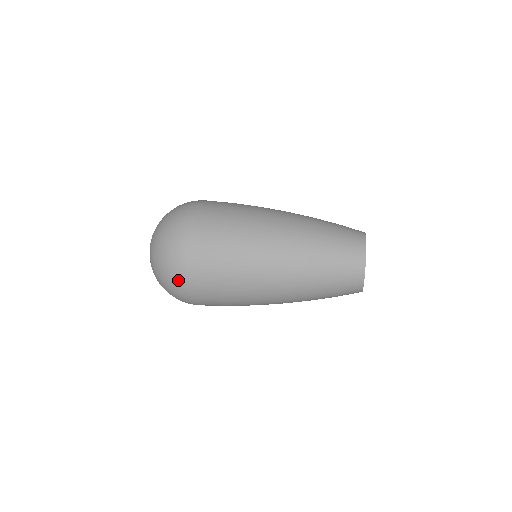
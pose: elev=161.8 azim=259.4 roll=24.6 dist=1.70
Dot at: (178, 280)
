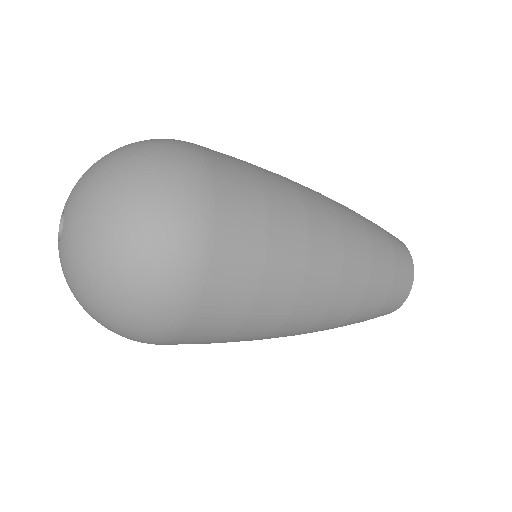
Dot at: (161, 331)
